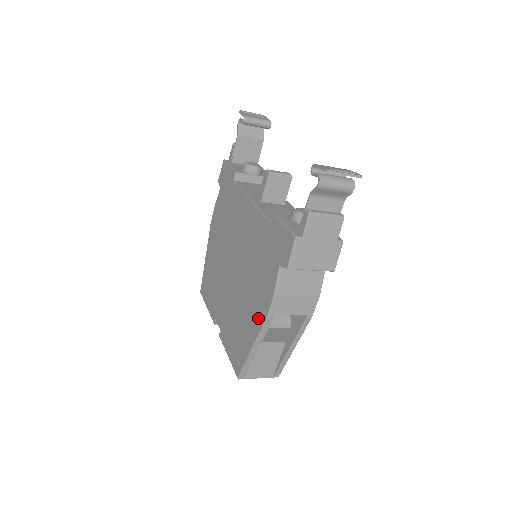
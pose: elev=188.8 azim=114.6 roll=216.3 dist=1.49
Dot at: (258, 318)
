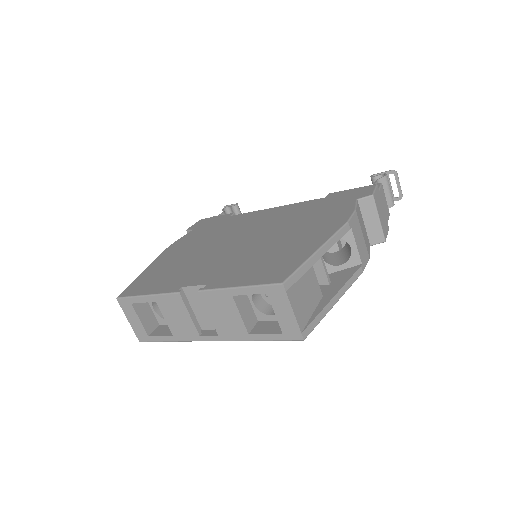
Dot at: (326, 230)
